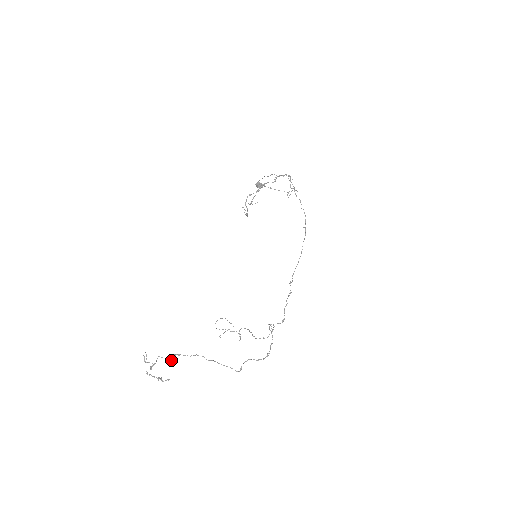
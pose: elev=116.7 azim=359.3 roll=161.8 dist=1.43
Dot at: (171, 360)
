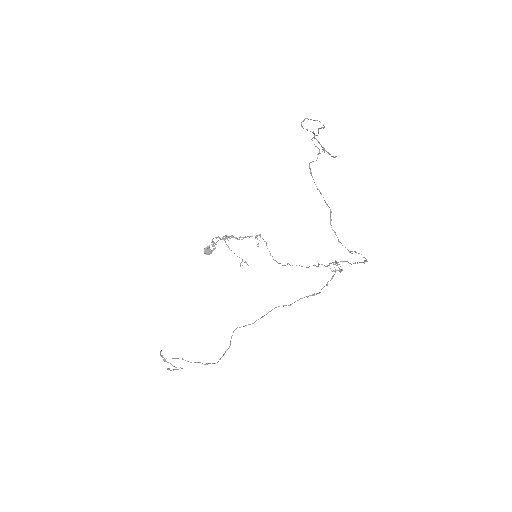
Dot at: (316, 160)
